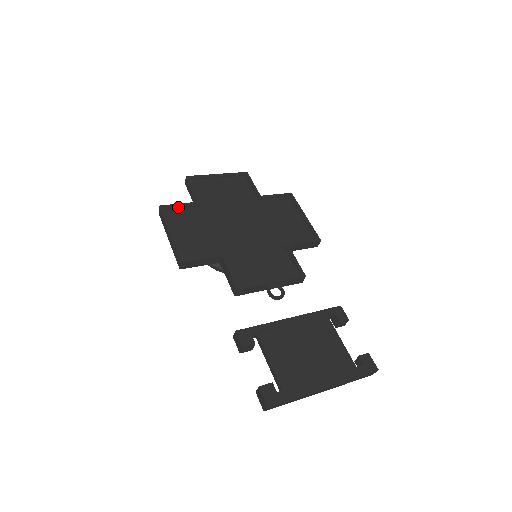
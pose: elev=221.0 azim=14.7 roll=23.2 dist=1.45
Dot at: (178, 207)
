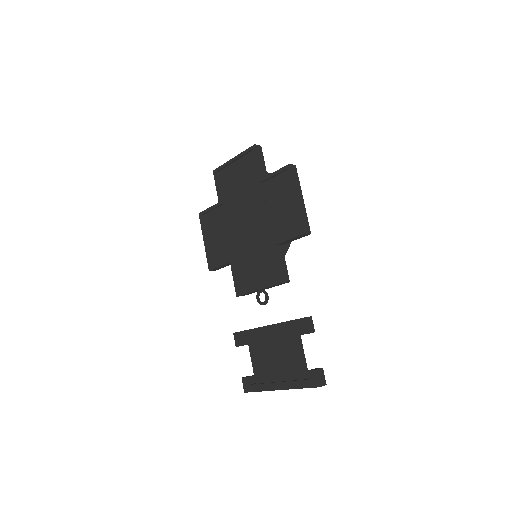
Dot at: (209, 211)
